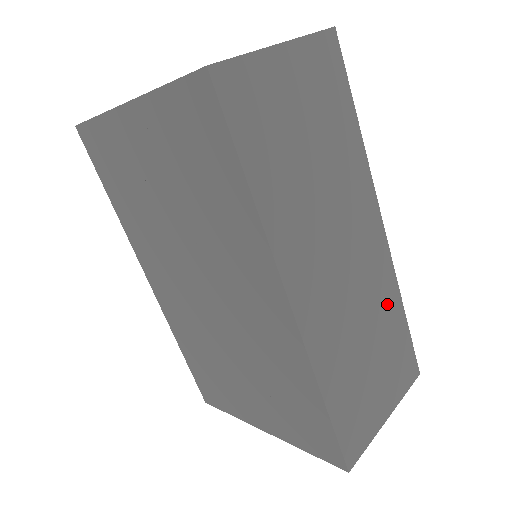
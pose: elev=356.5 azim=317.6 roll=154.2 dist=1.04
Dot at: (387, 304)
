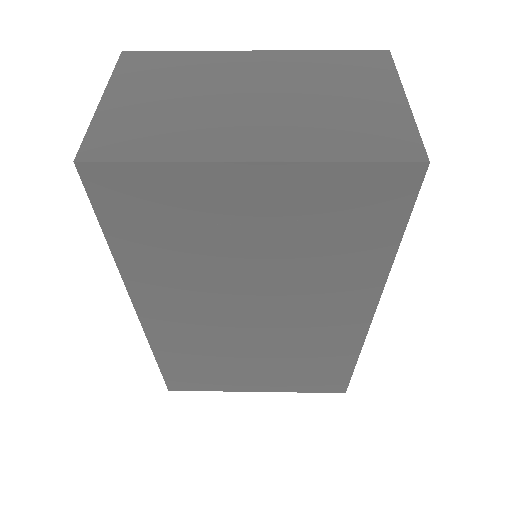
Dot at: occluded
